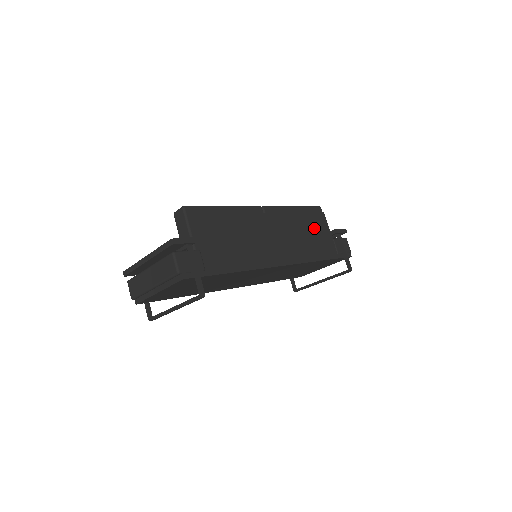
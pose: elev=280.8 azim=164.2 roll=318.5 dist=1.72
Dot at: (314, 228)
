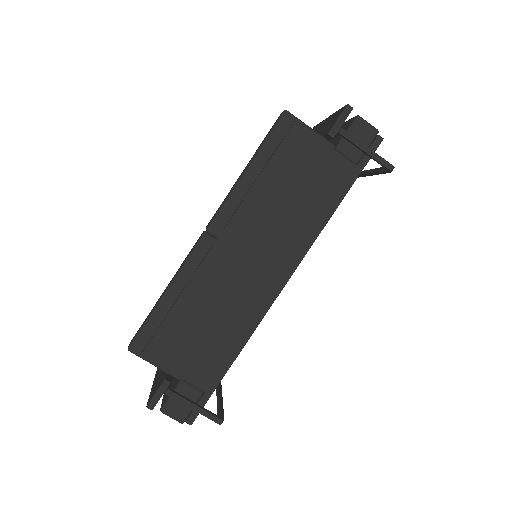
Dot at: (295, 172)
